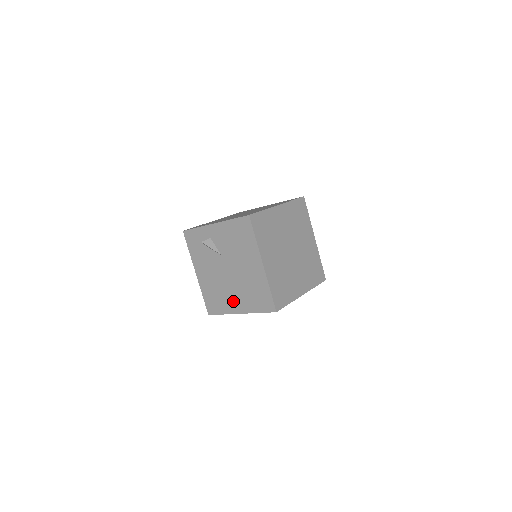
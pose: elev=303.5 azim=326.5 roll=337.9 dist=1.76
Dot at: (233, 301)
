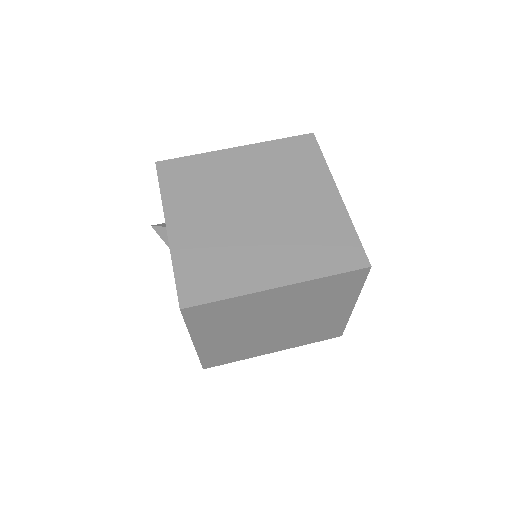
Dot at: occluded
